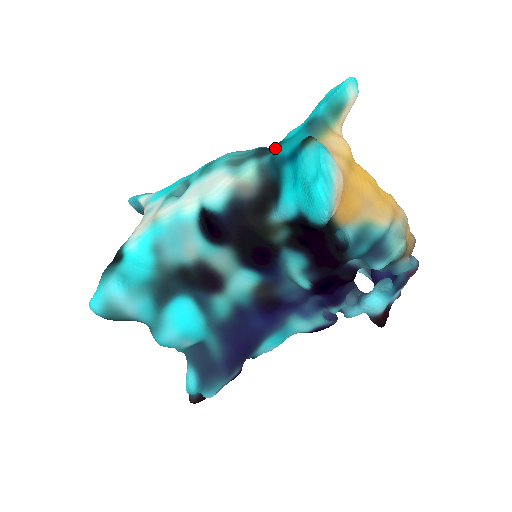
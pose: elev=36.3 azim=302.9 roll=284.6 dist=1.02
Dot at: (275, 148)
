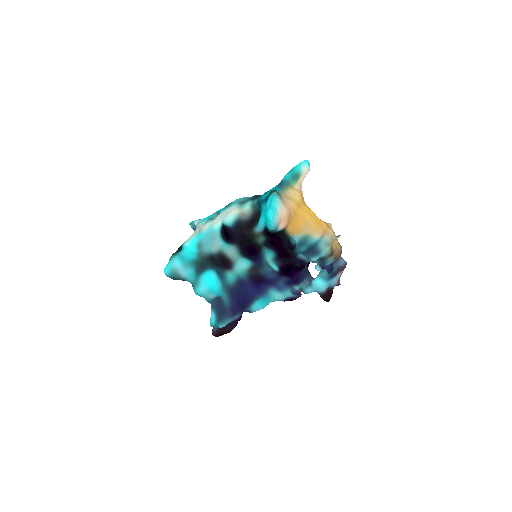
Dot at: (261, 195)
